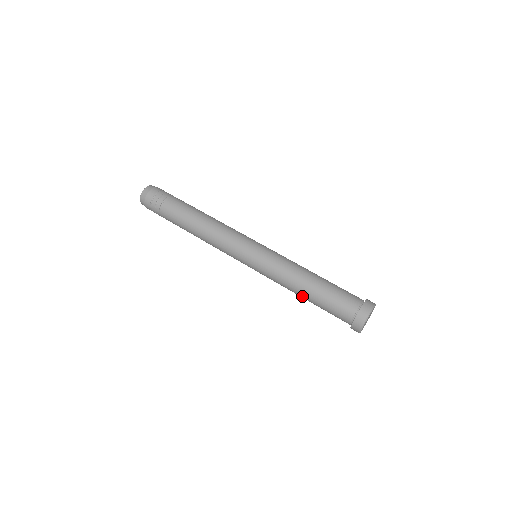
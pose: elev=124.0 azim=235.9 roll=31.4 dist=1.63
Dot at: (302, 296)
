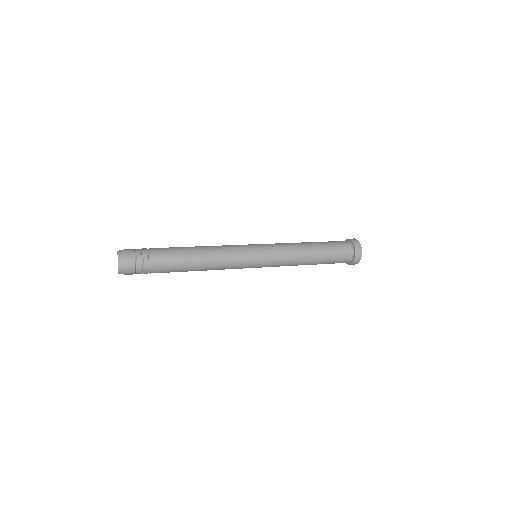
Dot at: (309, 264)
